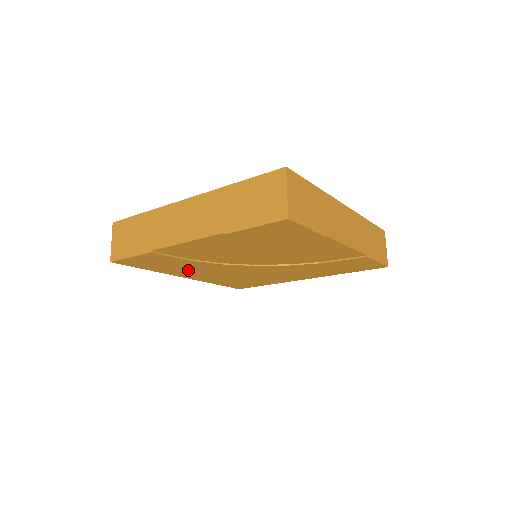
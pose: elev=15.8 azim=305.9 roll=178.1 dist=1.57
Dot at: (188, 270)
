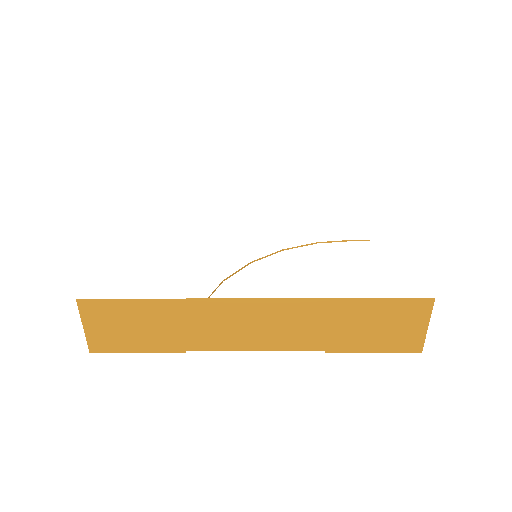
Dot at: occluded
